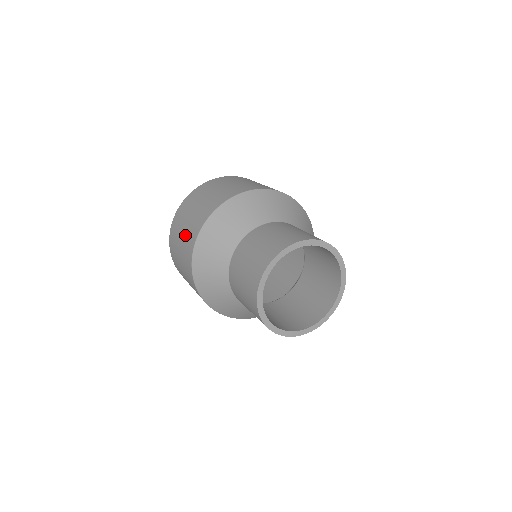
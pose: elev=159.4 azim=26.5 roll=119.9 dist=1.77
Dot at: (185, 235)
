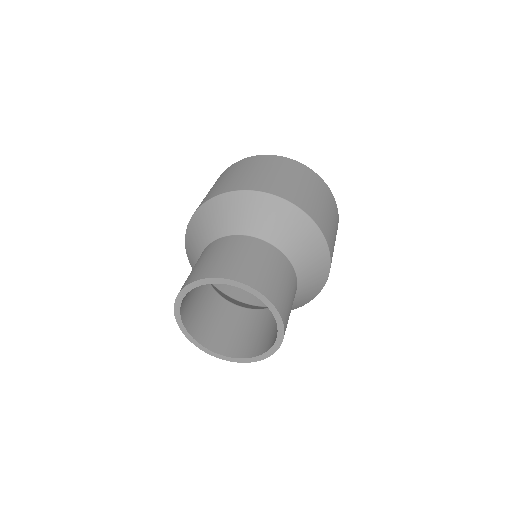
Dot at: (222, 183)
